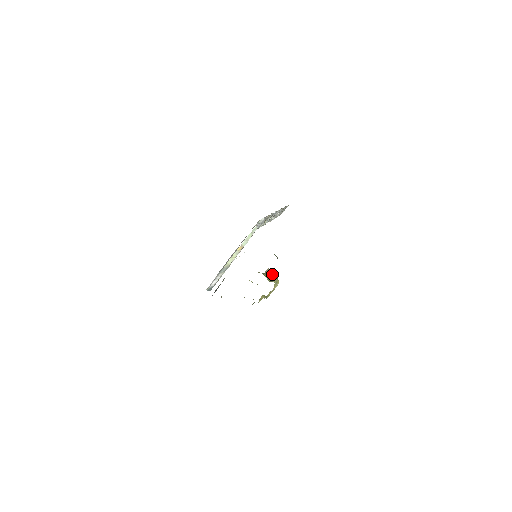
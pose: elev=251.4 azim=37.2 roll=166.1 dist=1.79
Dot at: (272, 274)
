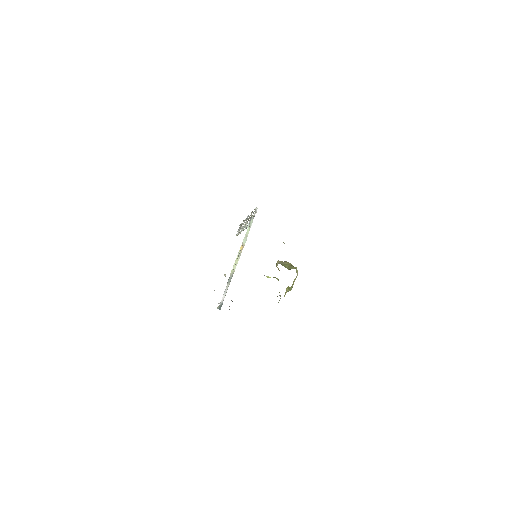
Dot at: (286, 263)
